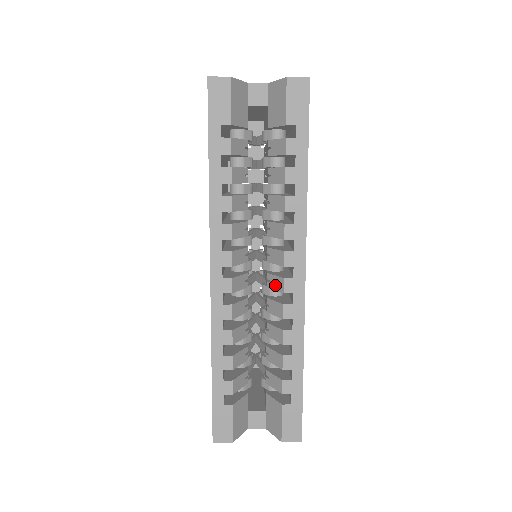
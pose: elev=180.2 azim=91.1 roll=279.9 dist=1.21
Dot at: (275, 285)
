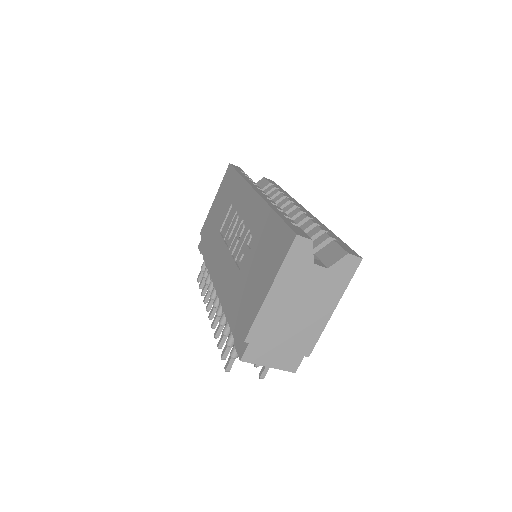
Dot at: (292, 215)
